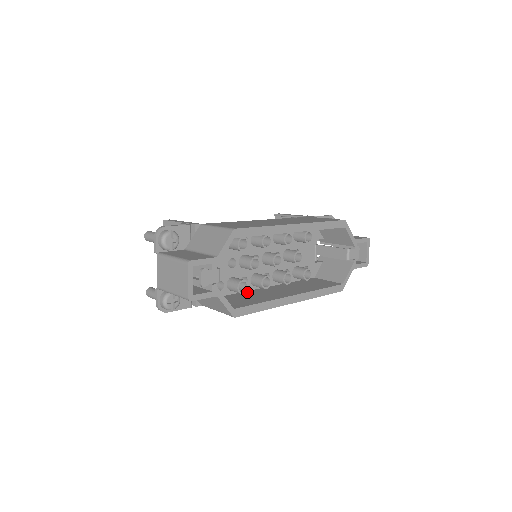
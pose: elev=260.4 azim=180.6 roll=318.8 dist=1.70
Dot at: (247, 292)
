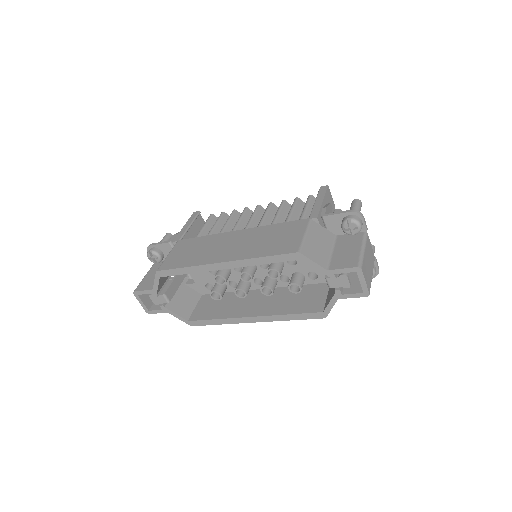
Dot at: occluded
